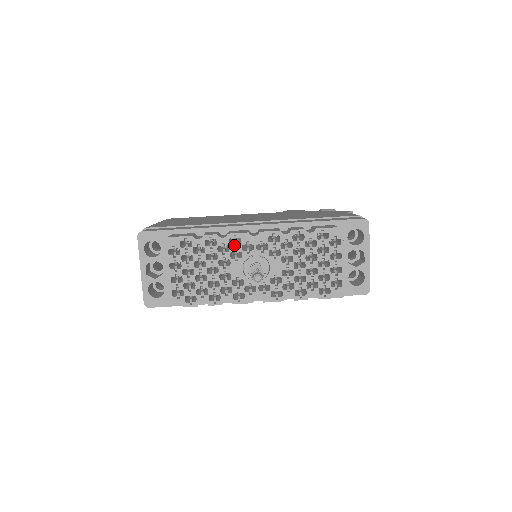
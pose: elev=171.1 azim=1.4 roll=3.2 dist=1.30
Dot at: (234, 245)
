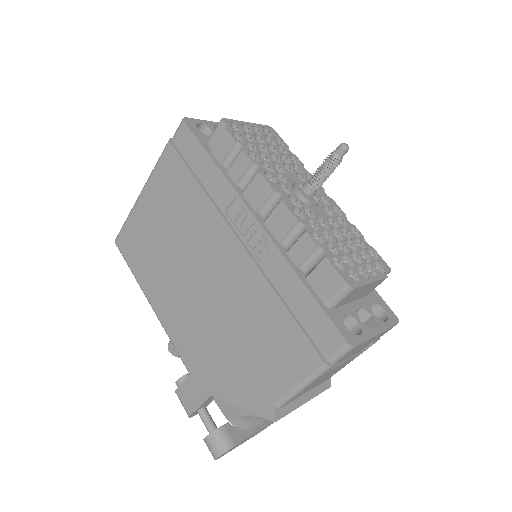
Dot at: (306, 179)
